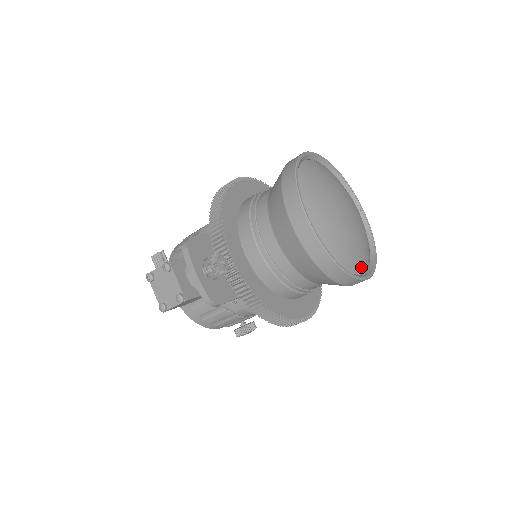
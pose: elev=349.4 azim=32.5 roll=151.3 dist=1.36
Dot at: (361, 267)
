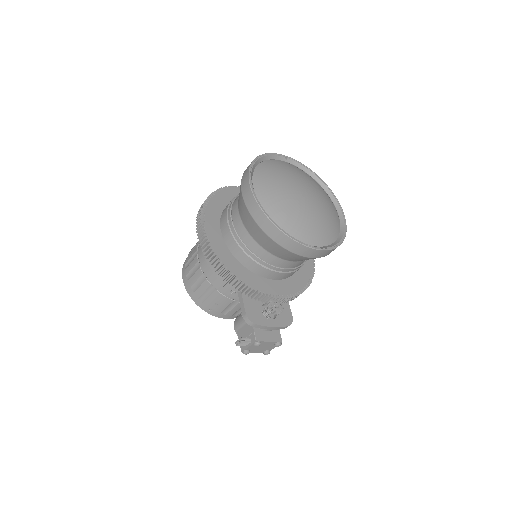
Dot at: (335, 211)
